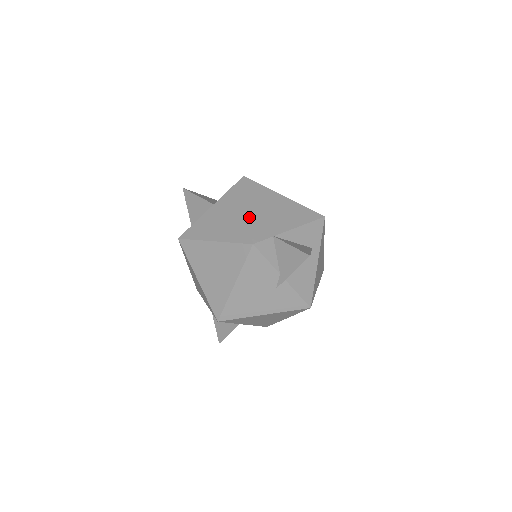
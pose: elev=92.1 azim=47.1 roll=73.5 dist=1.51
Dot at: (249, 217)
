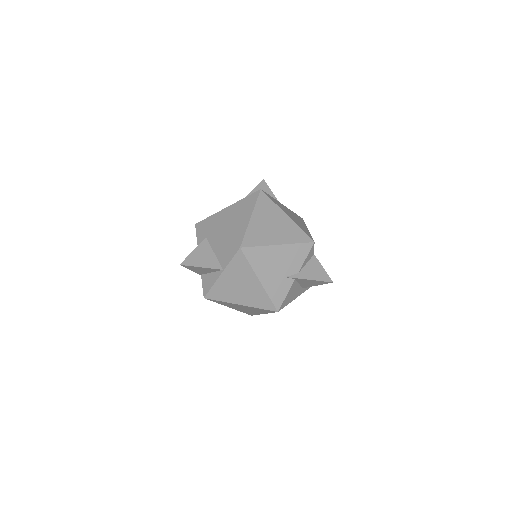
Dot at: occluded
